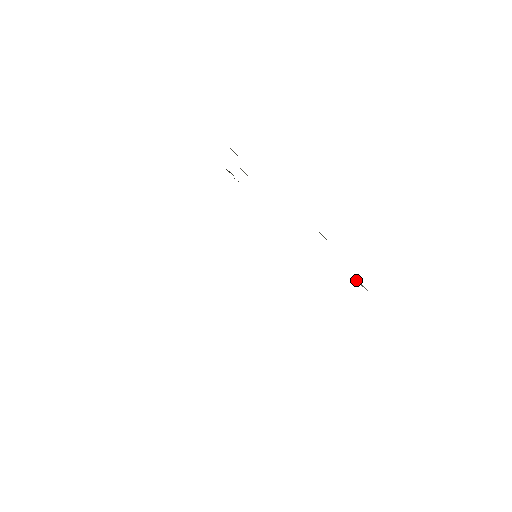
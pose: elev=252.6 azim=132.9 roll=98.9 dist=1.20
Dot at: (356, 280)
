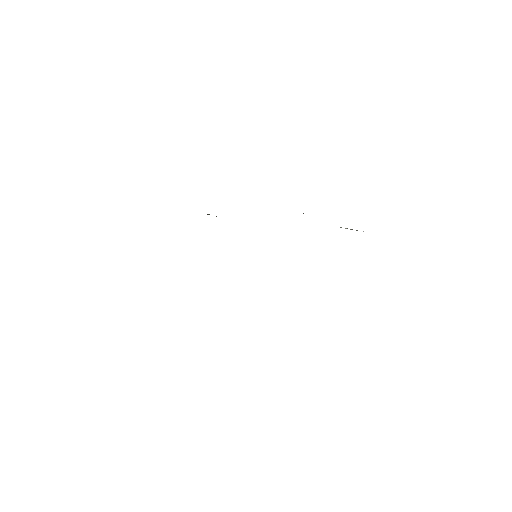
Dot at: (350, 229)
